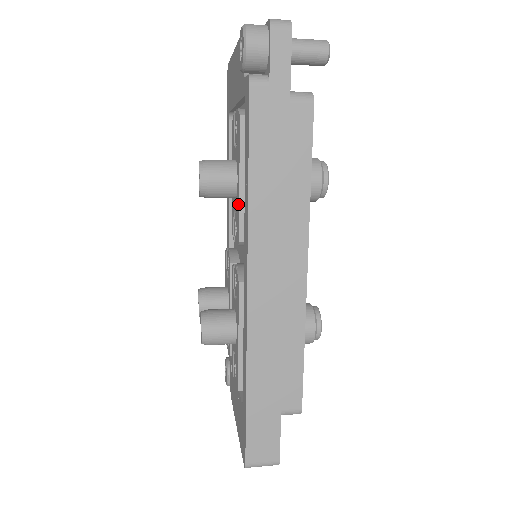
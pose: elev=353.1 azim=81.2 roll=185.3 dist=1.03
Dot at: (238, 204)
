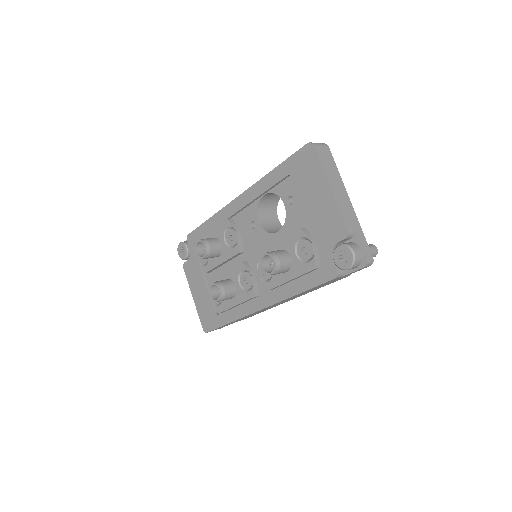
Dot at: (280, 281)
